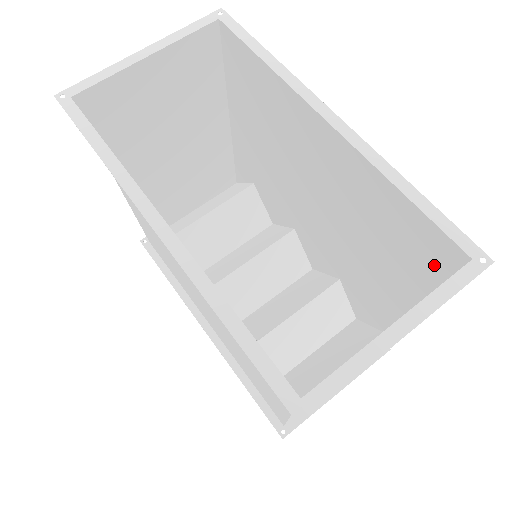
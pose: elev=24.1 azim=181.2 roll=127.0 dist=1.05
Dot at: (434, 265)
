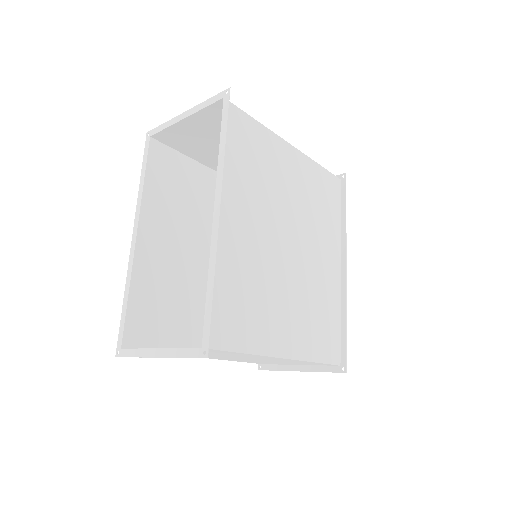
Dot at: (230, 336)
